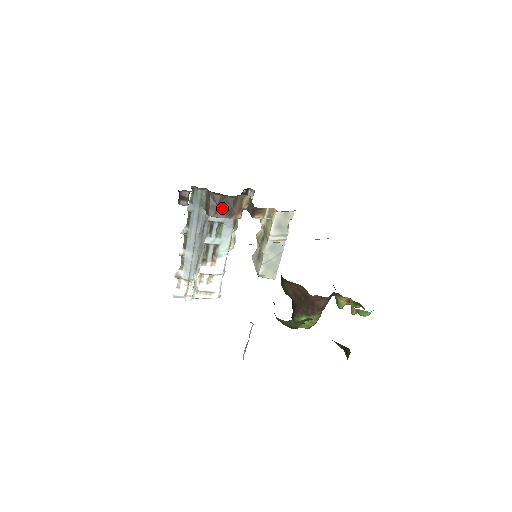
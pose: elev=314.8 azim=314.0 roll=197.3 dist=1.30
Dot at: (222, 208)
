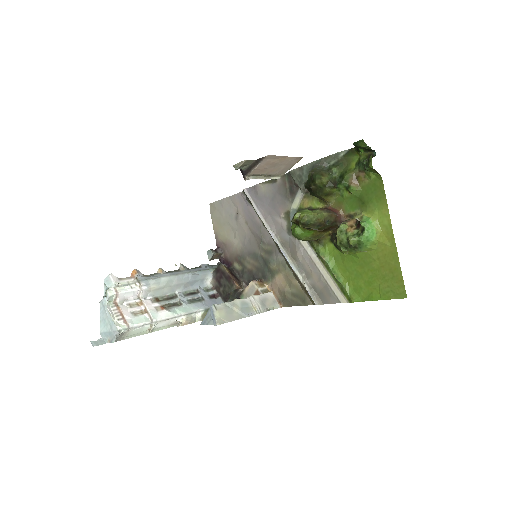
Dot at: (231, 272)
